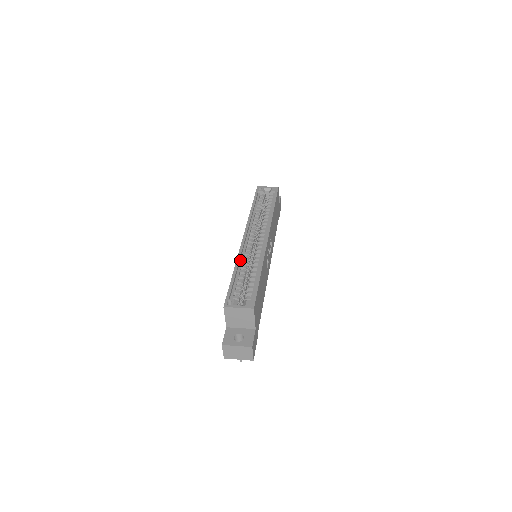
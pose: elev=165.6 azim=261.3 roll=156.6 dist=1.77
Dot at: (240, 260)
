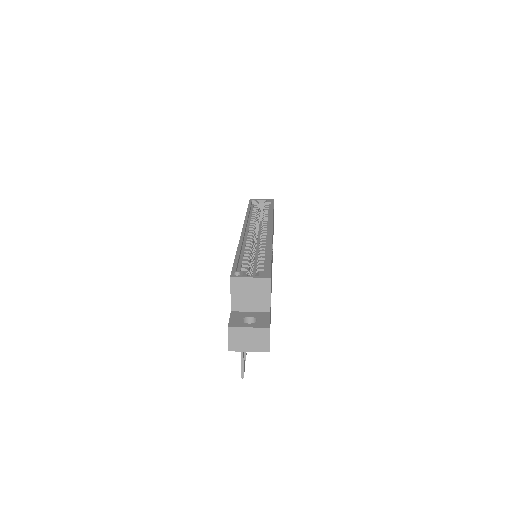
Dot at: (242, 245)
